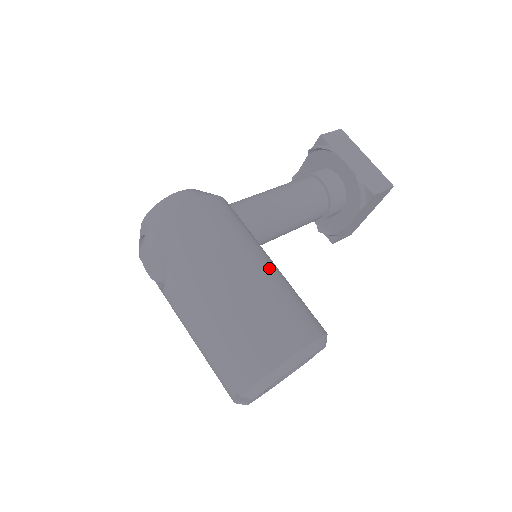
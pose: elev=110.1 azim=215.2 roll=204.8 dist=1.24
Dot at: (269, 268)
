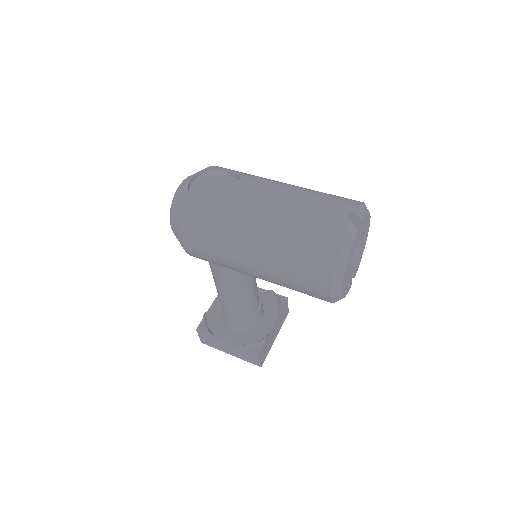
Dot at: occluded
